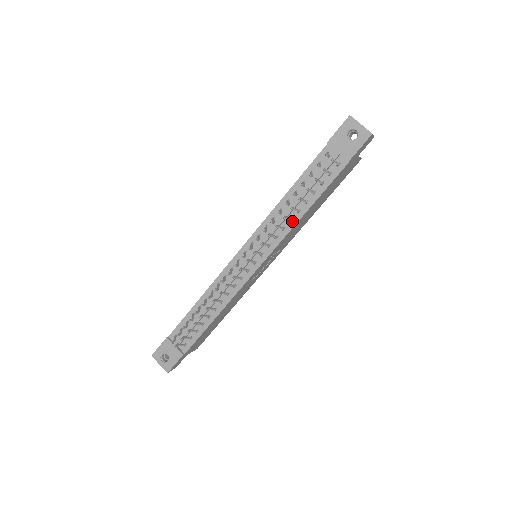
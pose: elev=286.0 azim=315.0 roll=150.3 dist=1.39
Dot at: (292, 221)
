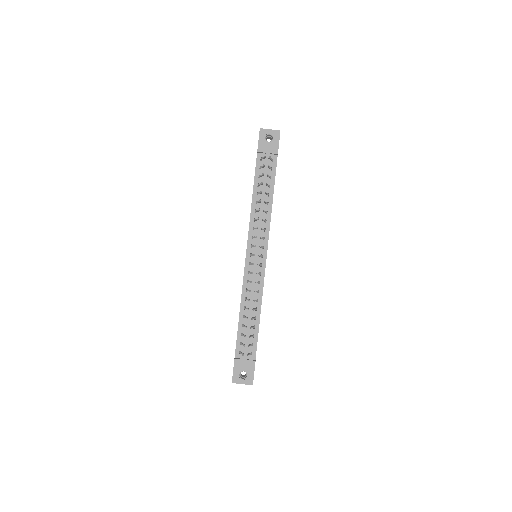
Dot at: (268, 213)
